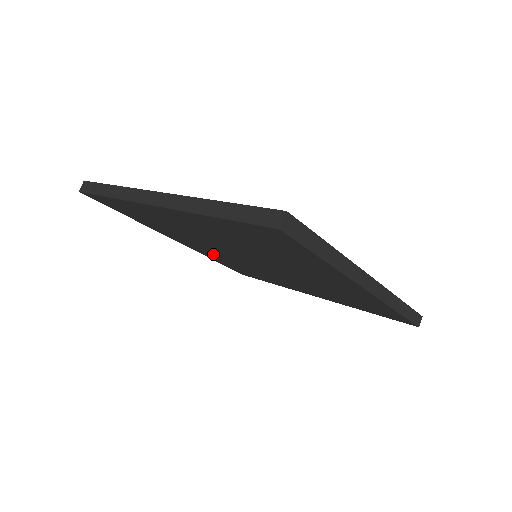
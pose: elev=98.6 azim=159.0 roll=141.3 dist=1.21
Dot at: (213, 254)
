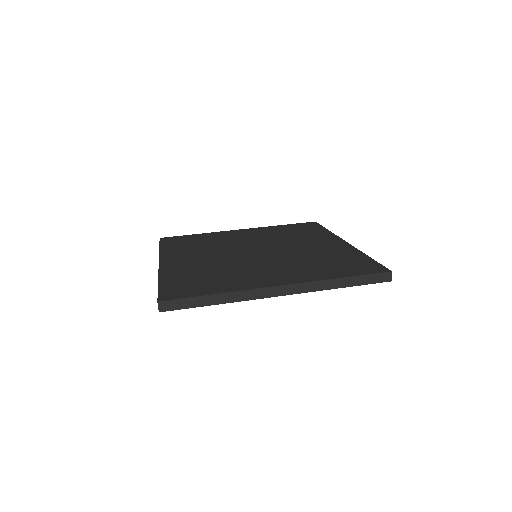
Dot at: occluded
